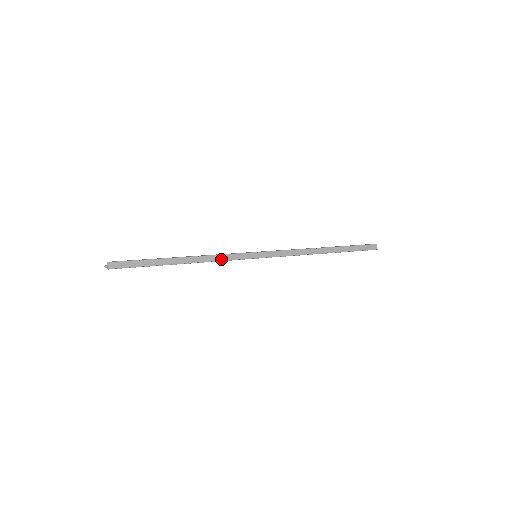
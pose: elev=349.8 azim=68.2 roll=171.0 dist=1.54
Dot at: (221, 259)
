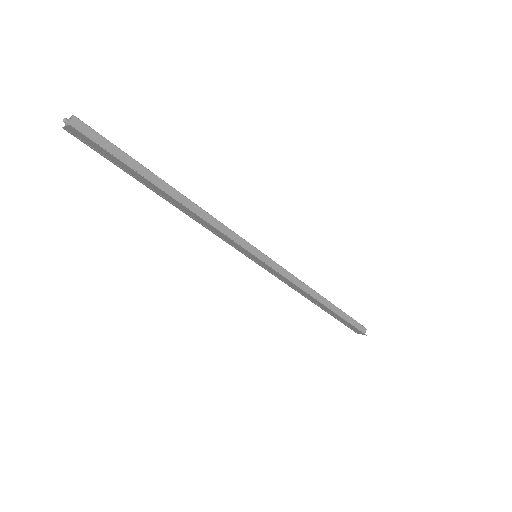
Dot at: (220, 229)
